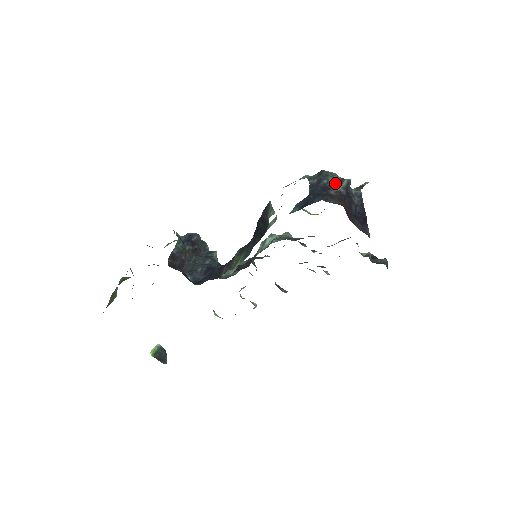
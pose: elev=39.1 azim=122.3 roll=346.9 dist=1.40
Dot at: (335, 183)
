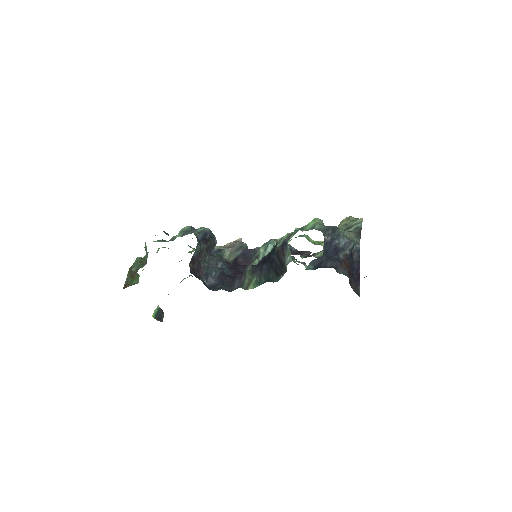
Dot at: (344, 245)
